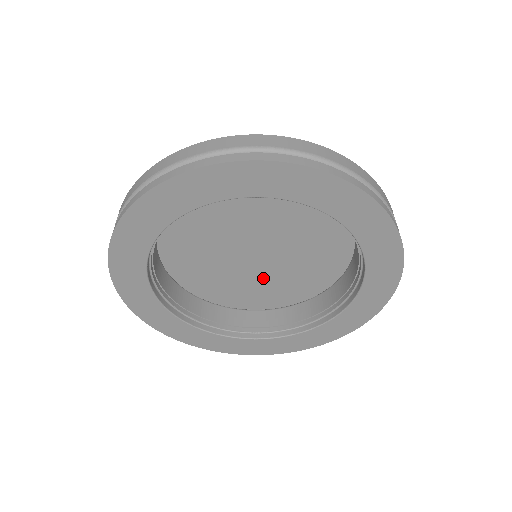
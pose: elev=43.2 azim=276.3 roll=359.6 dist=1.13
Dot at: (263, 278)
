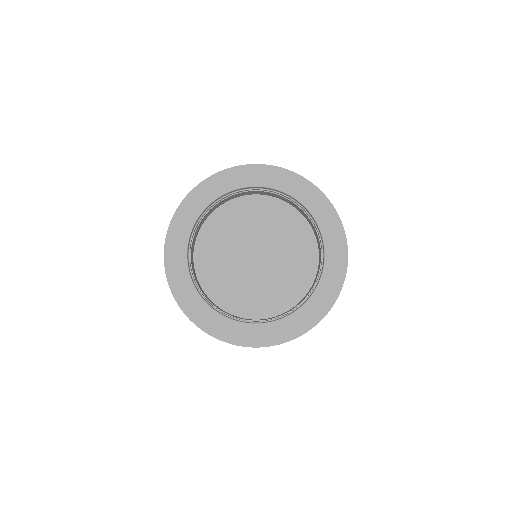
Dot at: (253, 286)
